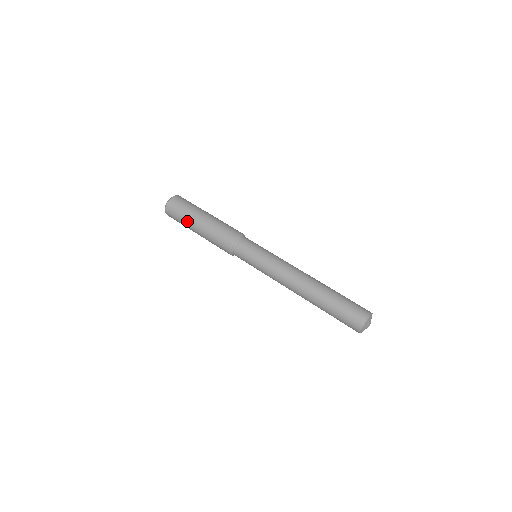
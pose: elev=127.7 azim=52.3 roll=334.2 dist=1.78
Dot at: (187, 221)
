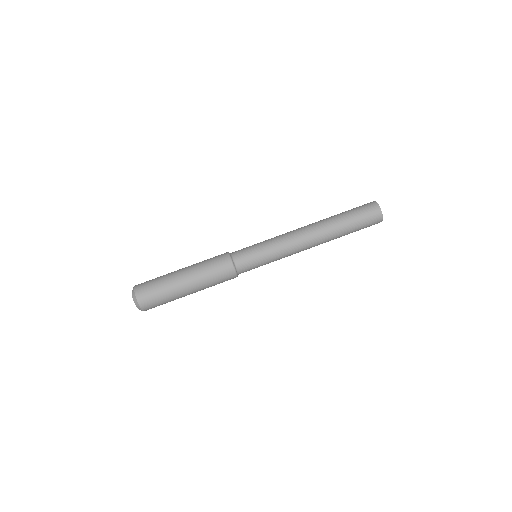
Dot at: occluded
